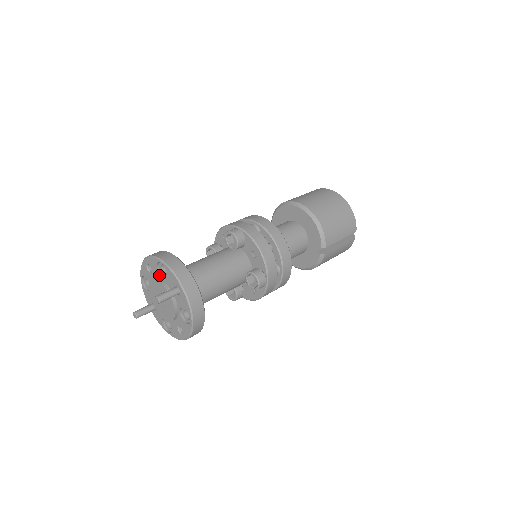
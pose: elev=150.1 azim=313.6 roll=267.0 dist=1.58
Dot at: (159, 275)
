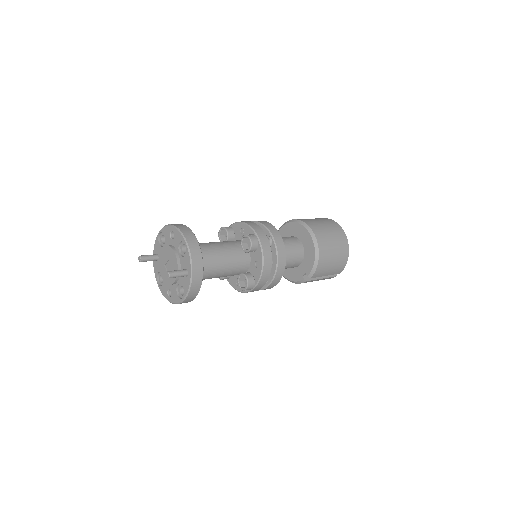
Dot at: (178, 248)
